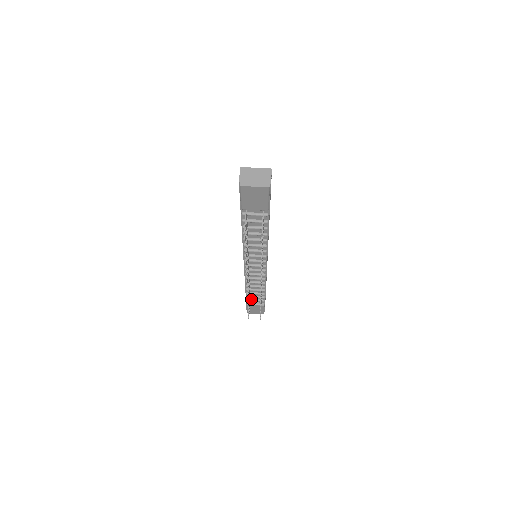
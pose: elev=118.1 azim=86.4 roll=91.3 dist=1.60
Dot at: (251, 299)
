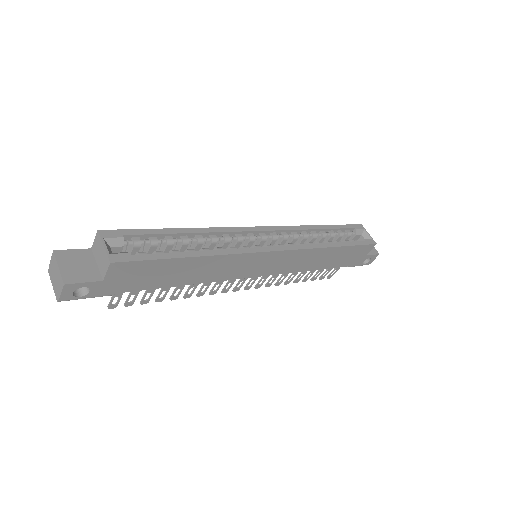
Dot at: occluded
